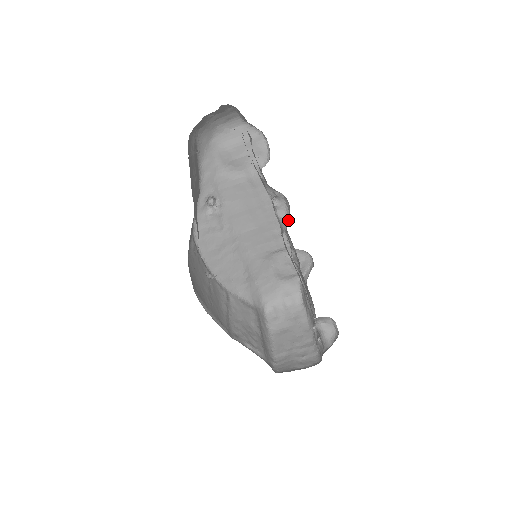
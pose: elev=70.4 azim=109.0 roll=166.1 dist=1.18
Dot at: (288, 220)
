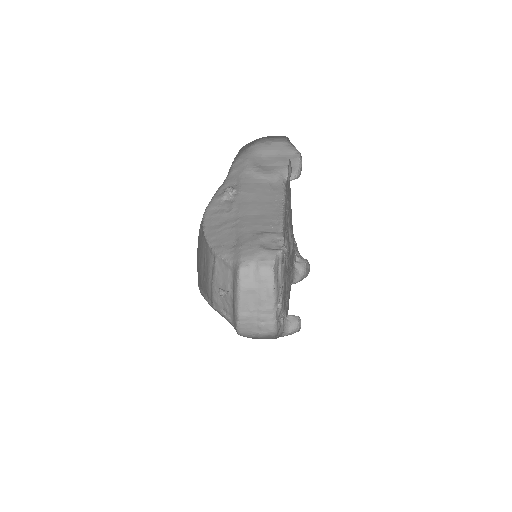
Dot at: (303, 276)
